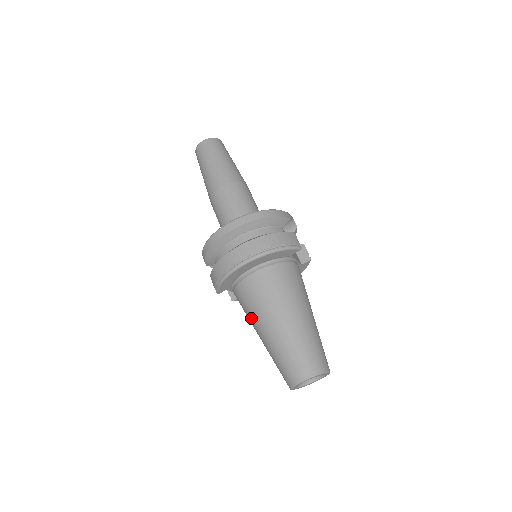
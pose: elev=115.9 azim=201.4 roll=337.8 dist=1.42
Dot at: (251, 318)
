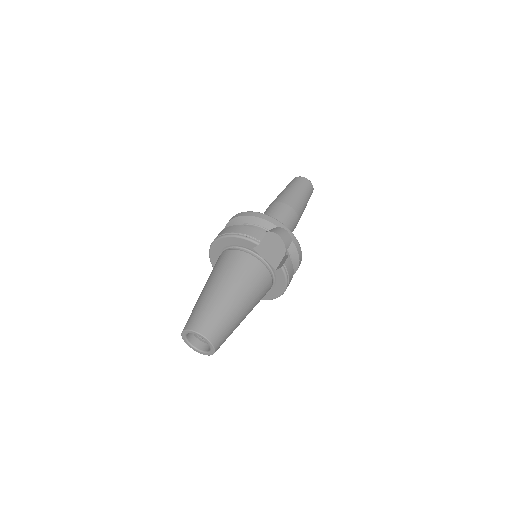
Dot at: occluded
